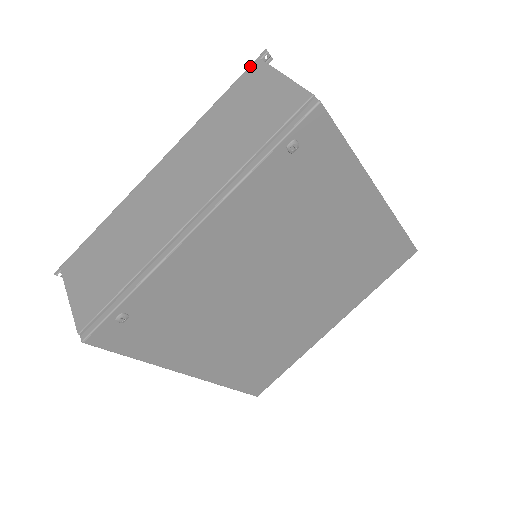
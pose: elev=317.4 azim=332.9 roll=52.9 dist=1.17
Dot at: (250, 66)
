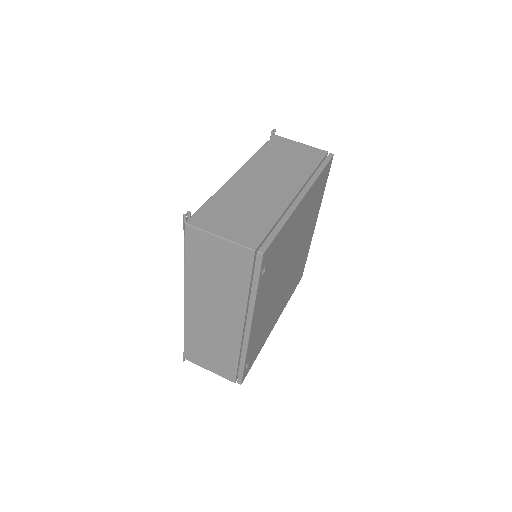
Dot at: (185, 231)
